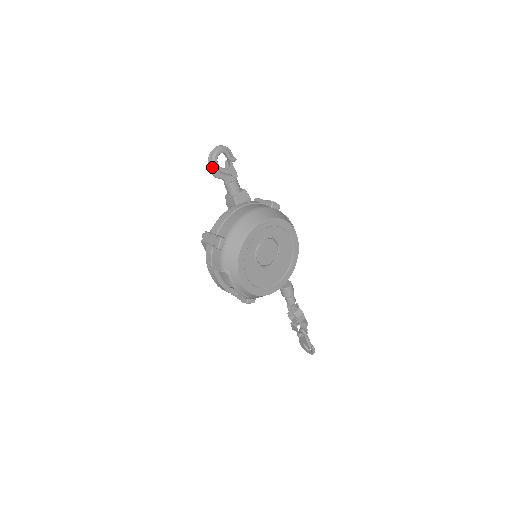
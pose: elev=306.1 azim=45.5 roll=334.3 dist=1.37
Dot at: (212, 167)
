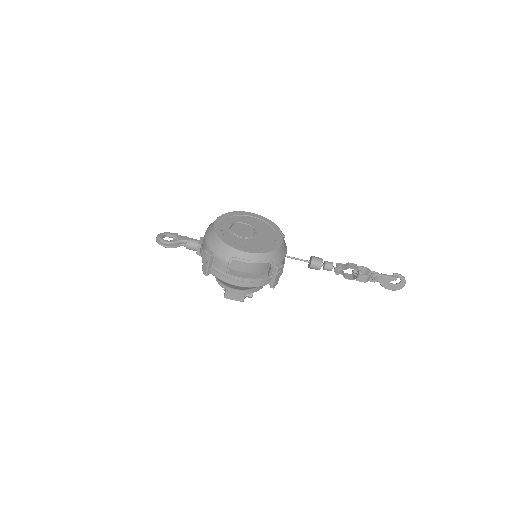
Dot at: (166, 245)
